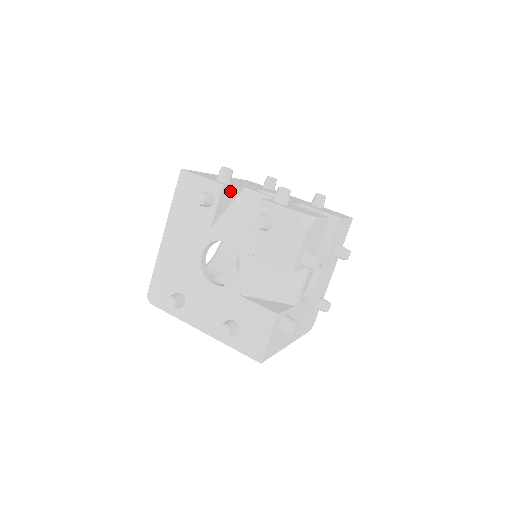
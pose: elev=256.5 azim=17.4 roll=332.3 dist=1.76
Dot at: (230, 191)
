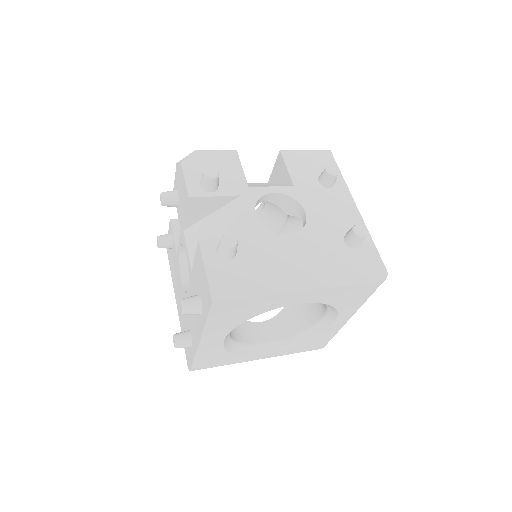
Dot at: occluded
